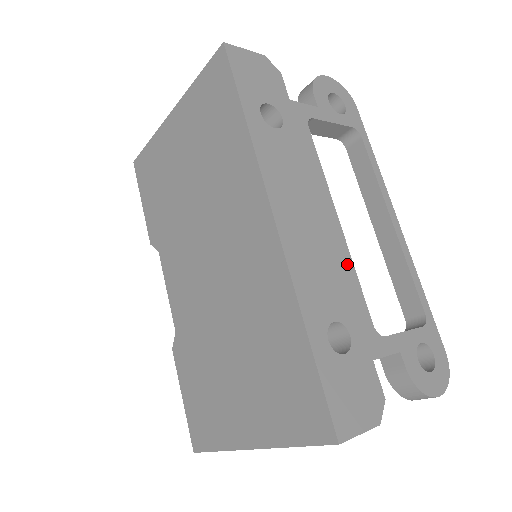
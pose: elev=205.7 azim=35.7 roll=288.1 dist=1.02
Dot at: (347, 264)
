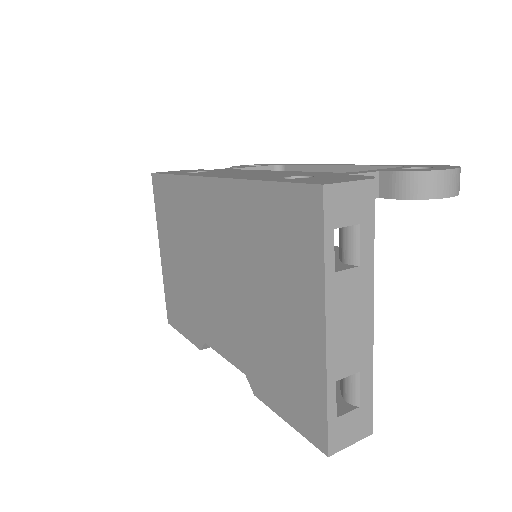
Dot at: (292, 172)
